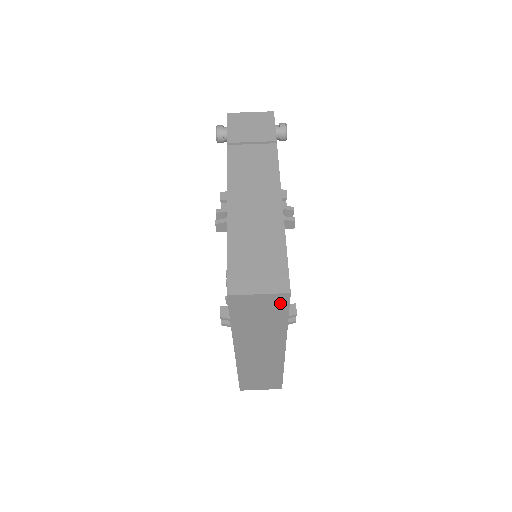
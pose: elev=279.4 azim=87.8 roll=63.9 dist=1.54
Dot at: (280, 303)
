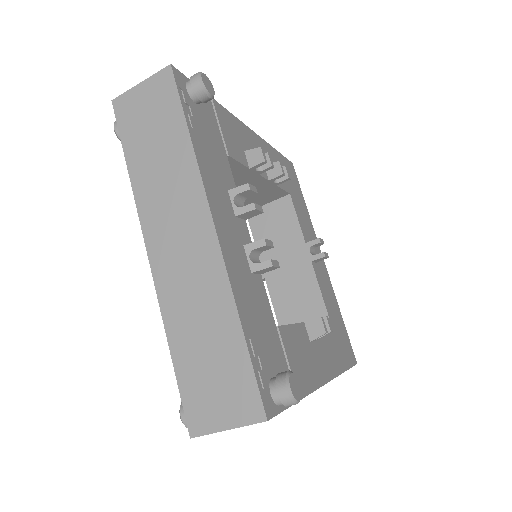
Dot at: occluded
